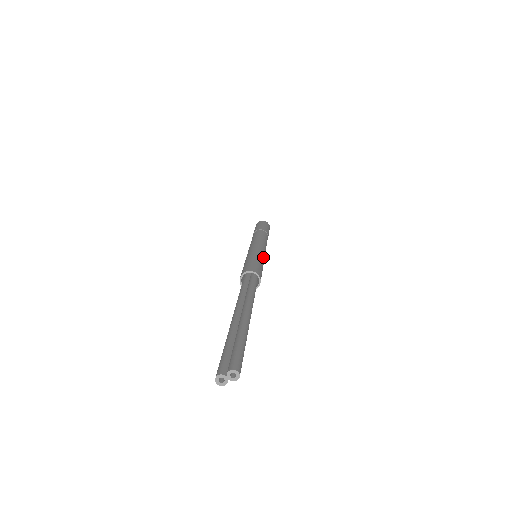
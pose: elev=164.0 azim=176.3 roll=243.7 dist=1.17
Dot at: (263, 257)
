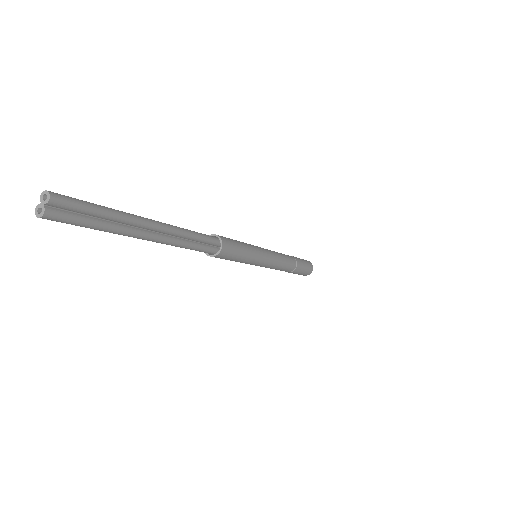
Dot at: (252, 245)
